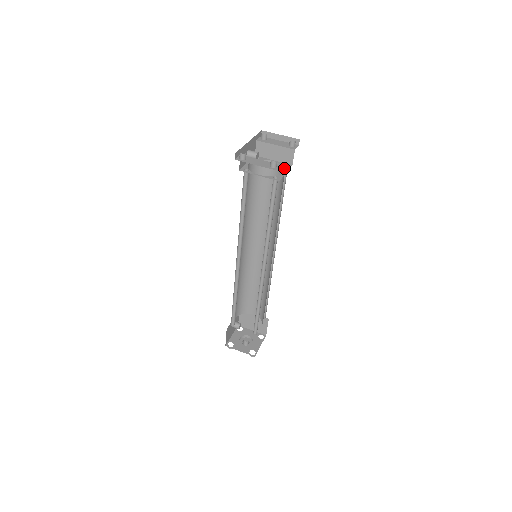
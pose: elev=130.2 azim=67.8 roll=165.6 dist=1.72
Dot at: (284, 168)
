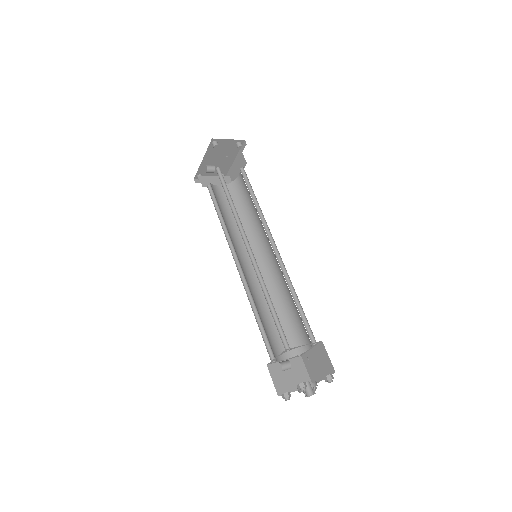
Dot at: (233, 181)
